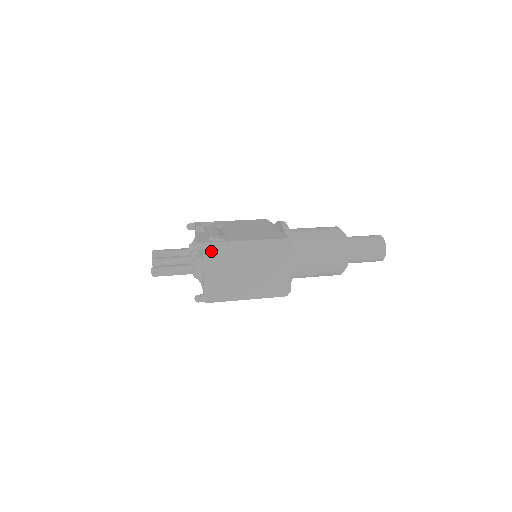
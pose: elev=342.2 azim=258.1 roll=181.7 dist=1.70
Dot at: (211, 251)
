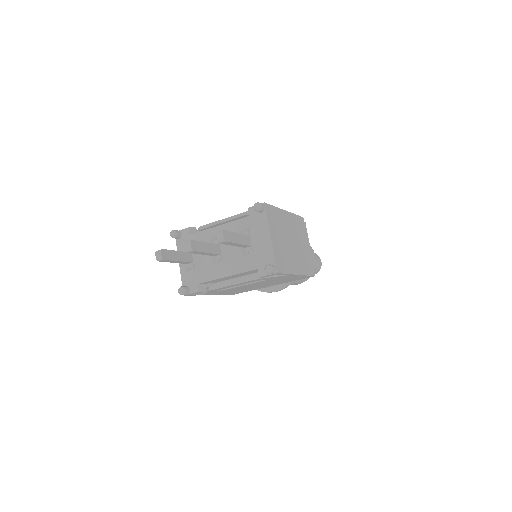
Dot at: (270, 213)
